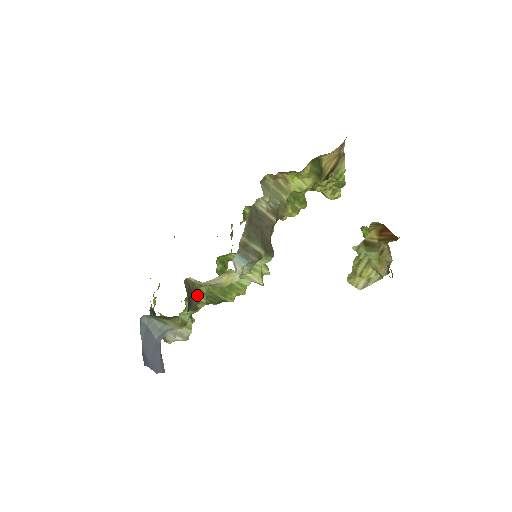
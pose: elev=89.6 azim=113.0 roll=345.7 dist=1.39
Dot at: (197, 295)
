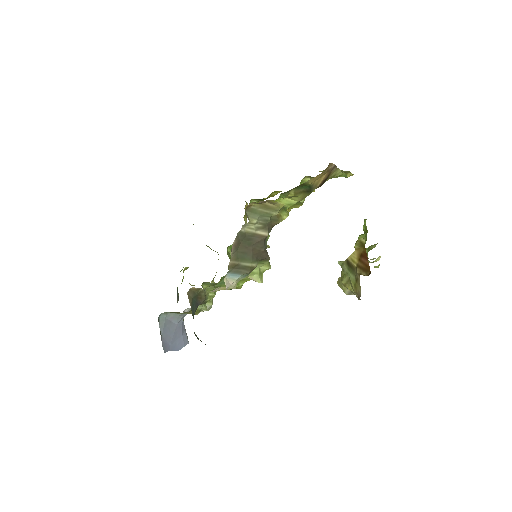
Dot at: (203, 295)
